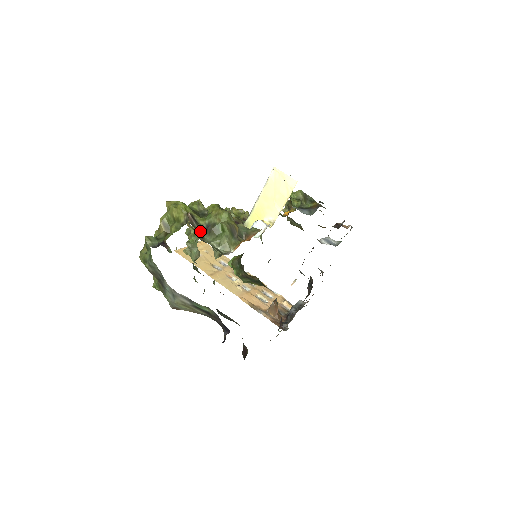
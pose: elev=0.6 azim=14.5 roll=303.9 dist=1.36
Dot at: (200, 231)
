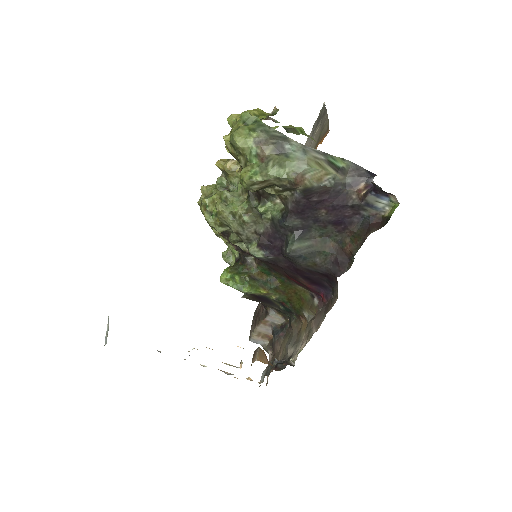
Dot at: occluded
